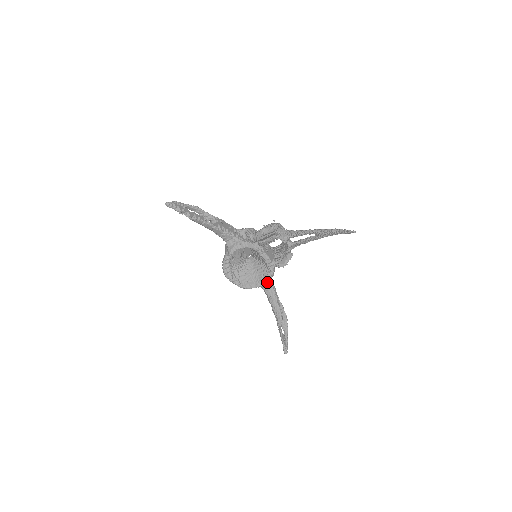
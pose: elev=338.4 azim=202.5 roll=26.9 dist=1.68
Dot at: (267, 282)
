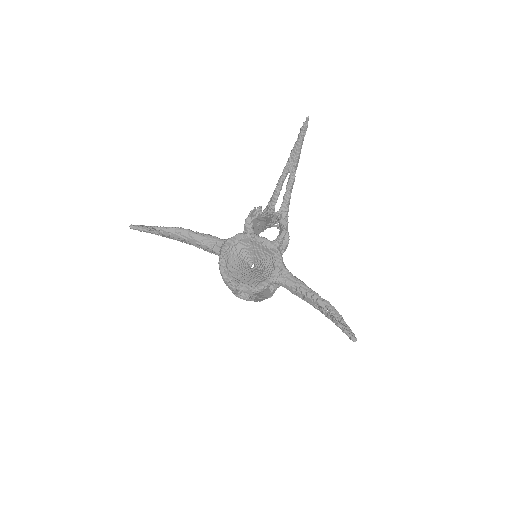
Dot at: (280, 269)
